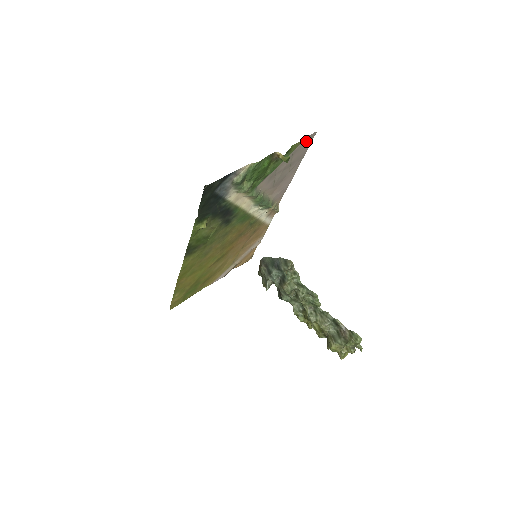
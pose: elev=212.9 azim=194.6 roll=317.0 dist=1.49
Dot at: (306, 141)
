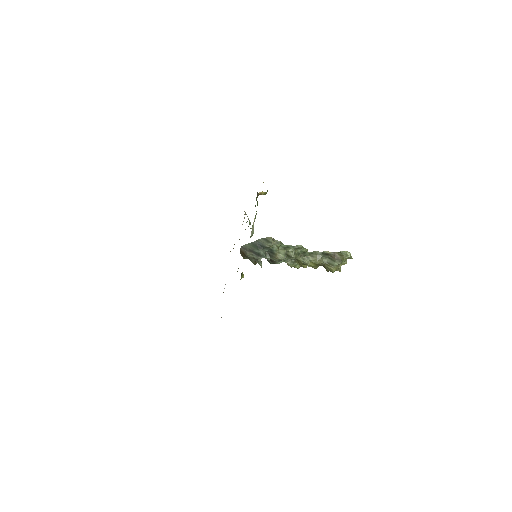
Dot at: occluded
